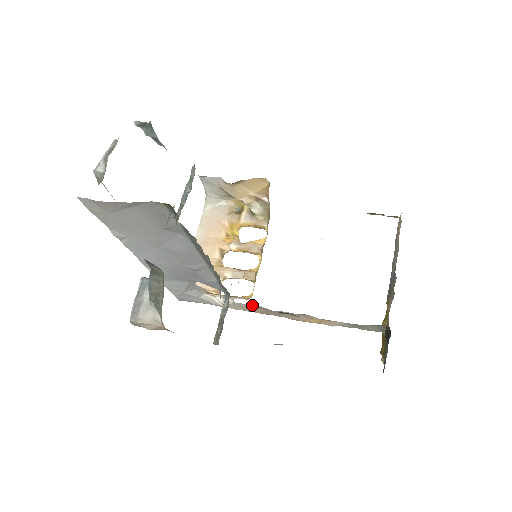
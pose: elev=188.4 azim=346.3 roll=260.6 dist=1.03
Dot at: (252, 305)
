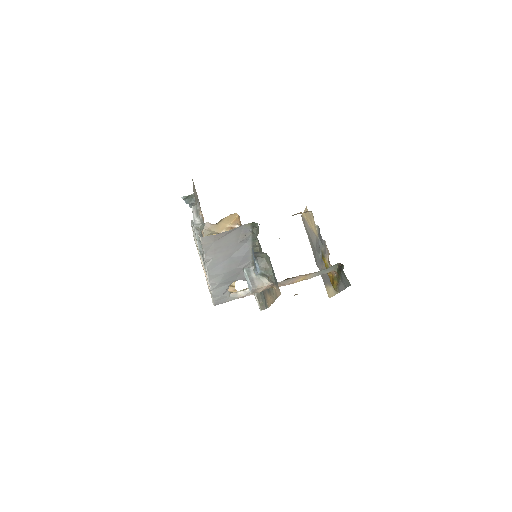
Dot at: occluded
